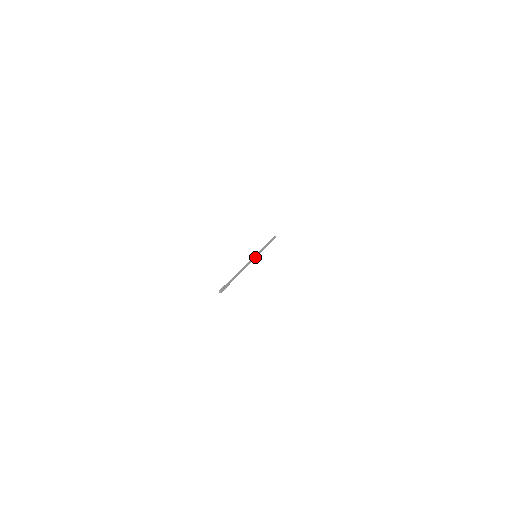
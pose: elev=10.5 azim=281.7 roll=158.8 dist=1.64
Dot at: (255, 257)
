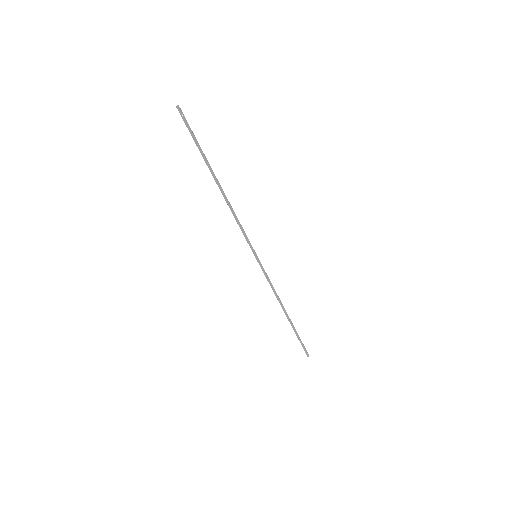
Dot at: (253, 250)
